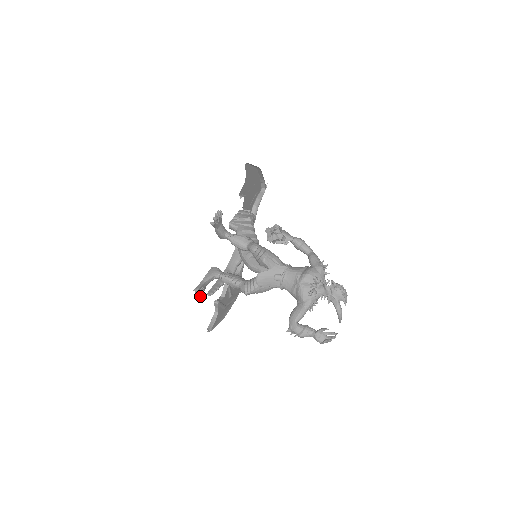
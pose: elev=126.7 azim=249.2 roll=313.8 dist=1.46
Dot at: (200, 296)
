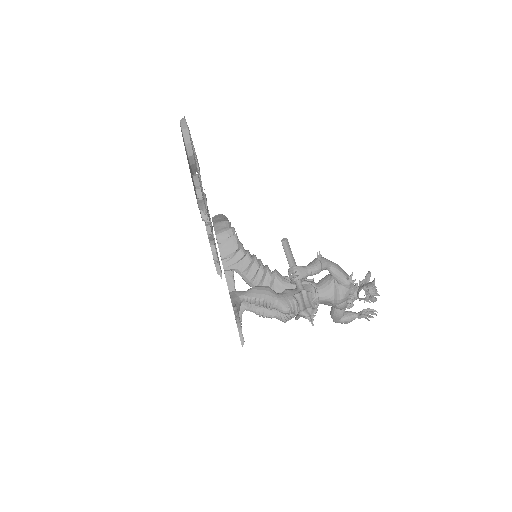
Dot at: occluded
